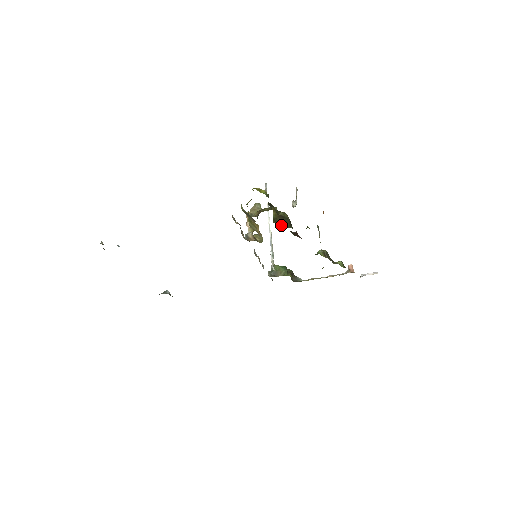
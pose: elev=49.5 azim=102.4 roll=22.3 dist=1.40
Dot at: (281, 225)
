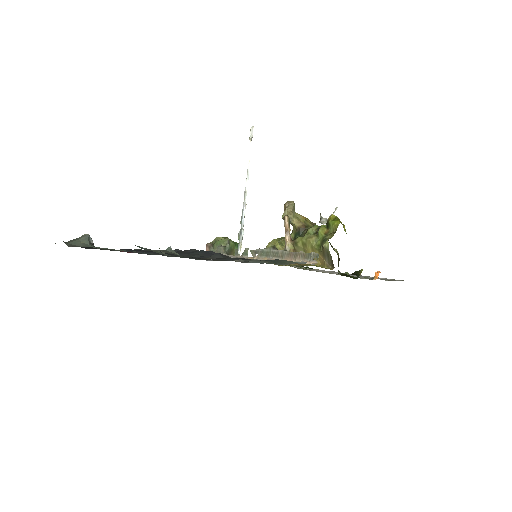
Dot at: occluded
